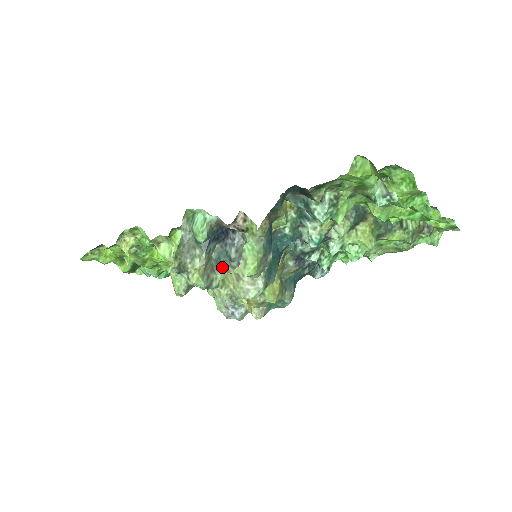
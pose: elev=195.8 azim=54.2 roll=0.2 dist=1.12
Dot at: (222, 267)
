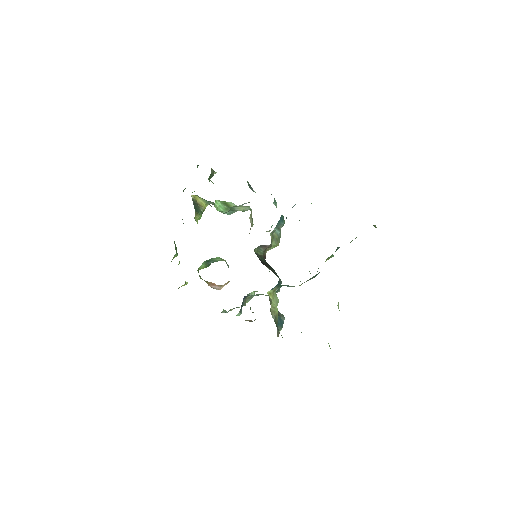
Dot at: occluded
